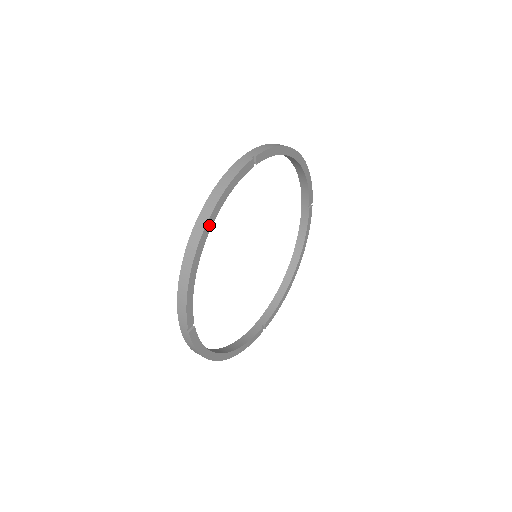
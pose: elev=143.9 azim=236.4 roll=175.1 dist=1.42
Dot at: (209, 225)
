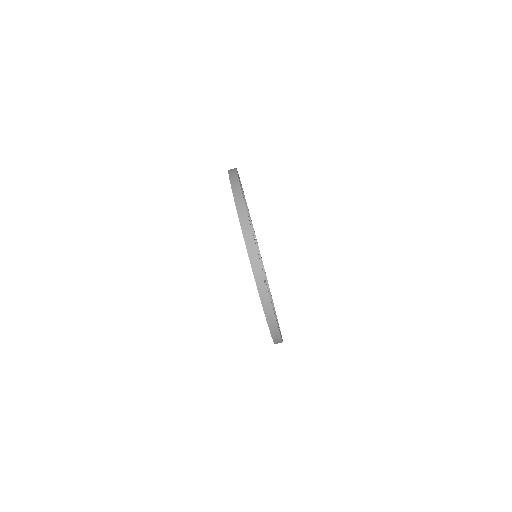
Dot at: occluded
